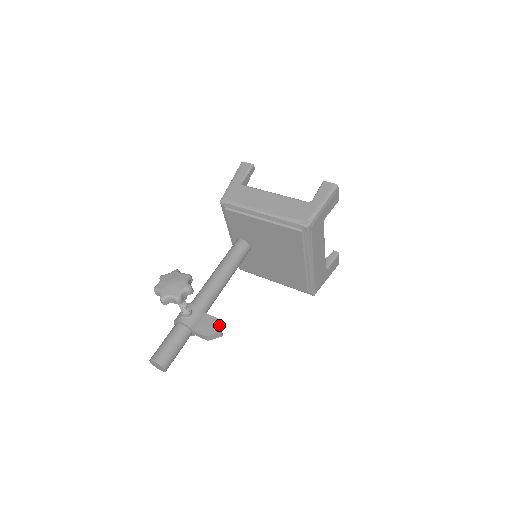
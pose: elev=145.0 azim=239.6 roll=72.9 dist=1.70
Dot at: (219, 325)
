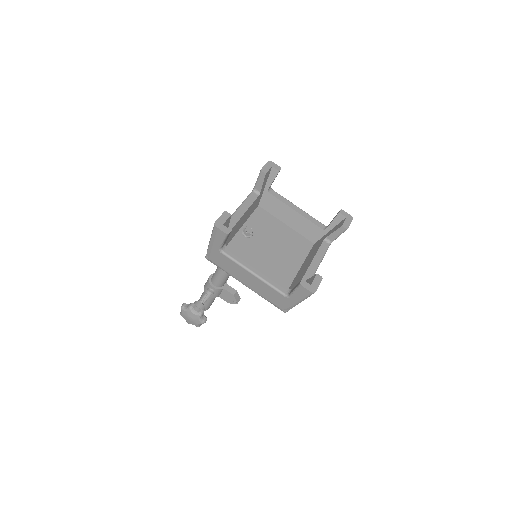
Dot at: (235, 300)
